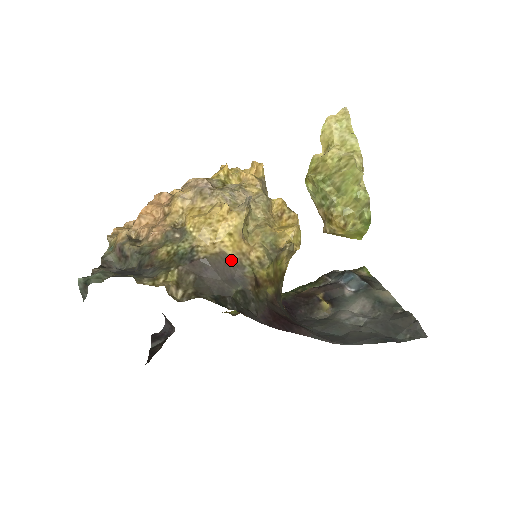
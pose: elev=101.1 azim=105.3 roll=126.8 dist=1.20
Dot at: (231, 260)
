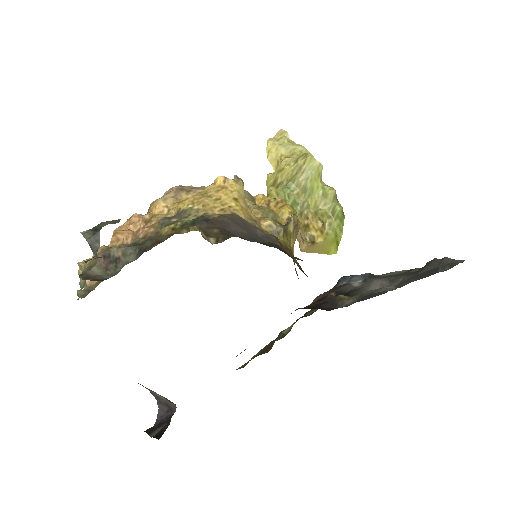
Dot at: (247, 222)
